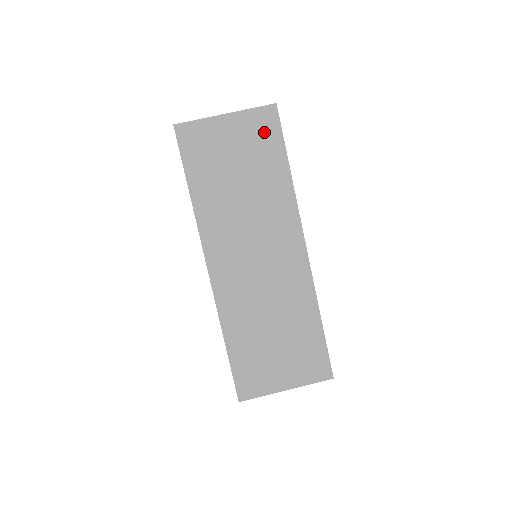
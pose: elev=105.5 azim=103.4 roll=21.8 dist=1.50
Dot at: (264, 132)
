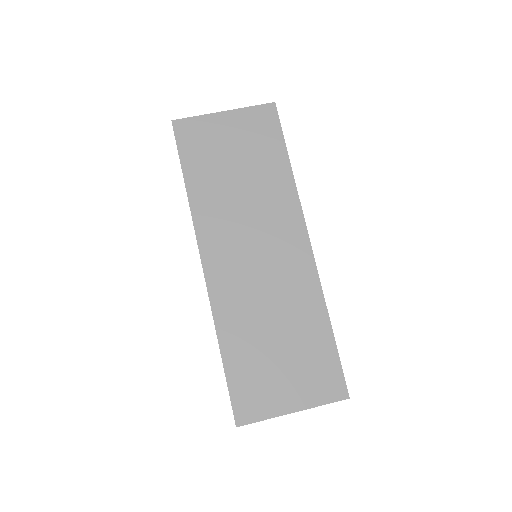
Dot at: (263, 128)
